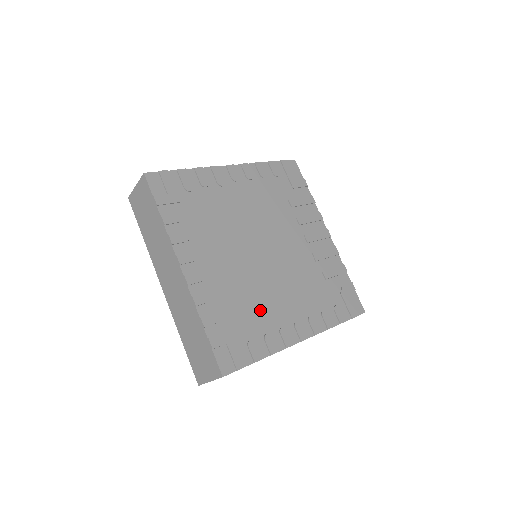
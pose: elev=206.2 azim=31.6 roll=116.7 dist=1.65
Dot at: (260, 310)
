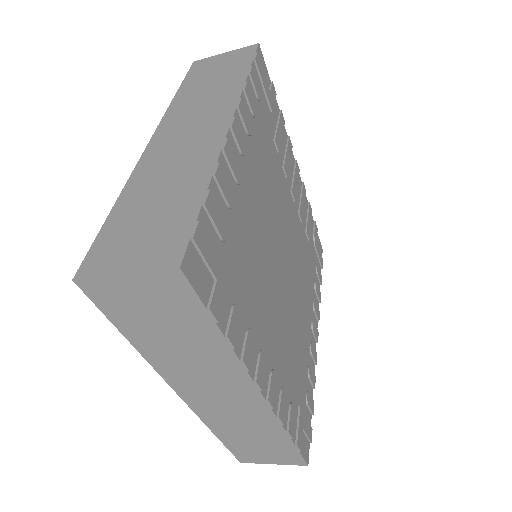
Dot at: (300, 348)
